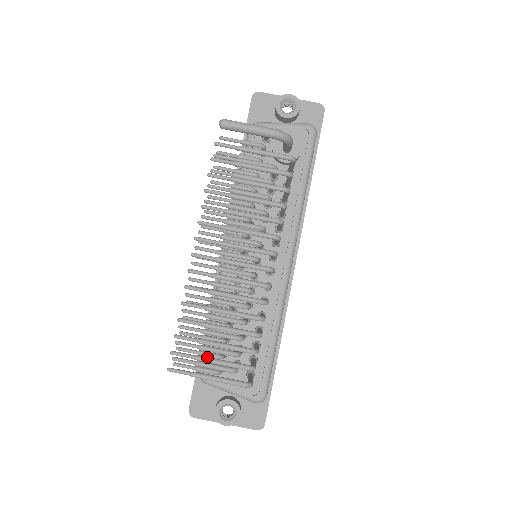
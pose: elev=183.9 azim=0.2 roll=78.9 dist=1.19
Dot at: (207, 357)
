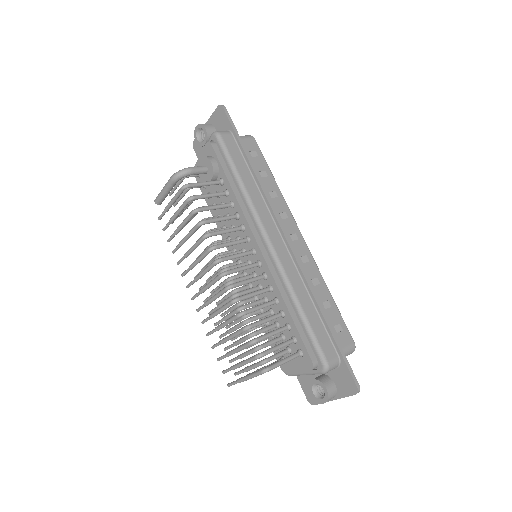
Dot at: (236, 364)
